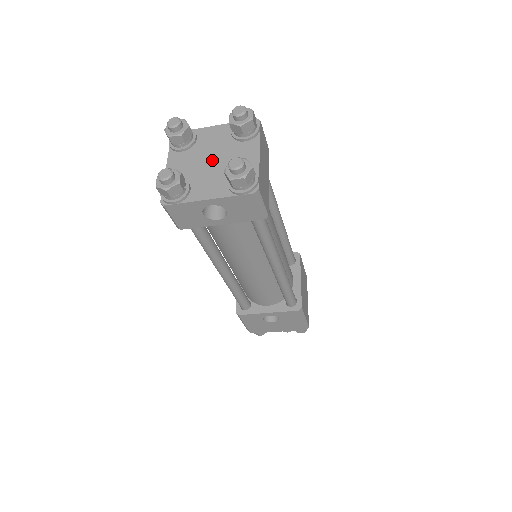
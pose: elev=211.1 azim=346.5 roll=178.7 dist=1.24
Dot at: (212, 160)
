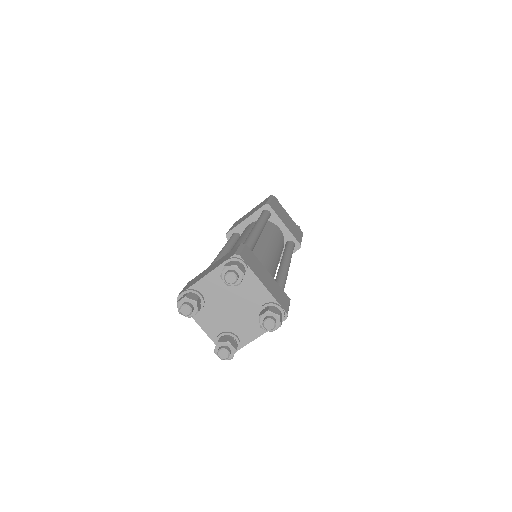
Dot at: (232, 307)
